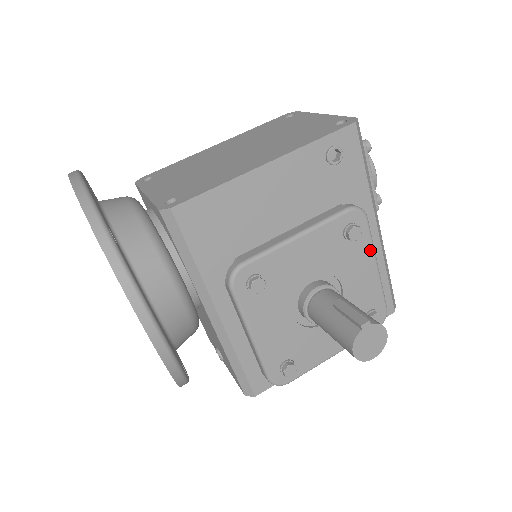
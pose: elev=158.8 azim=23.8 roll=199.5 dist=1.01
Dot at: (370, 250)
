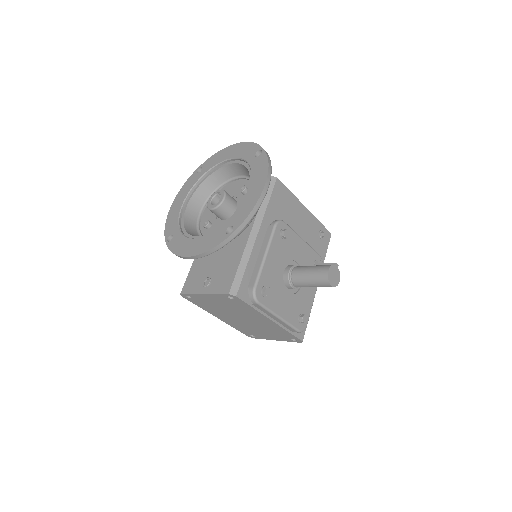
Dot at: occluded
